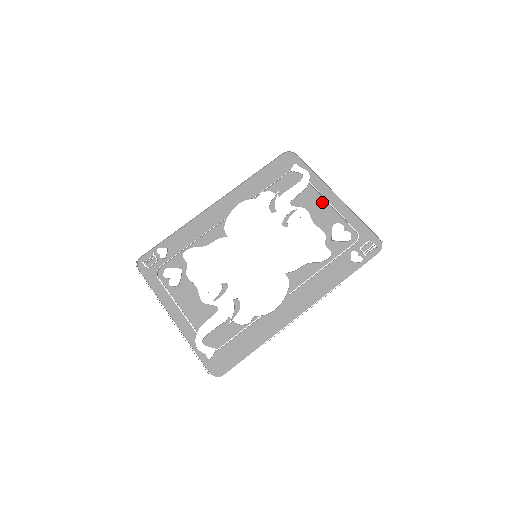
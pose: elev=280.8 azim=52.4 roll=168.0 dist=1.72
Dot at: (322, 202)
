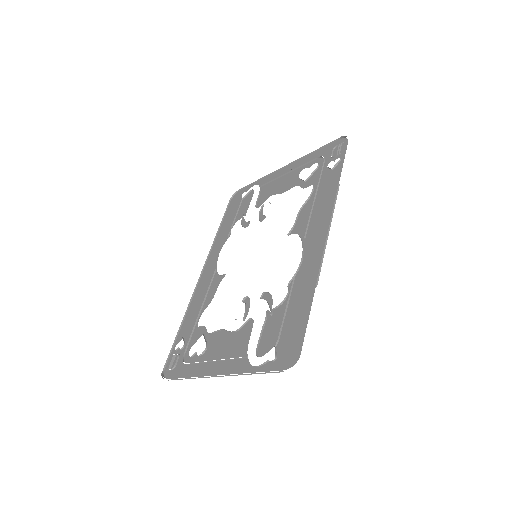
Dot at: (278, 181)
